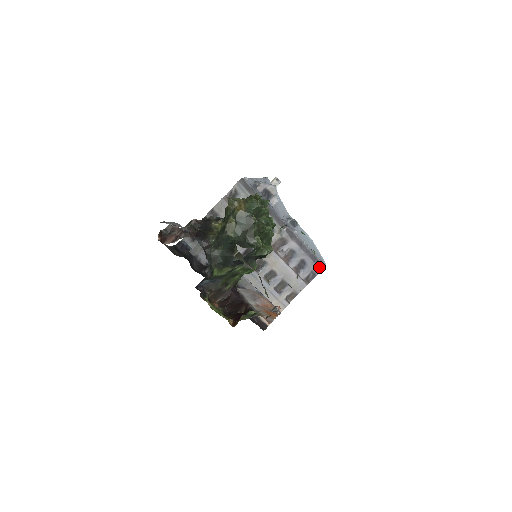
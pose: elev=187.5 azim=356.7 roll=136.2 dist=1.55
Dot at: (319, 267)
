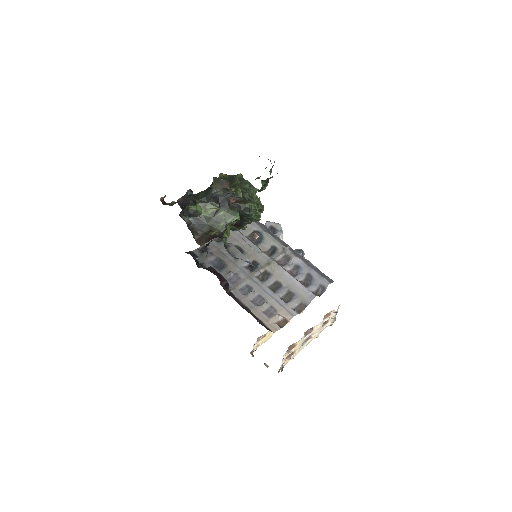
Dot at: (327, 280)
